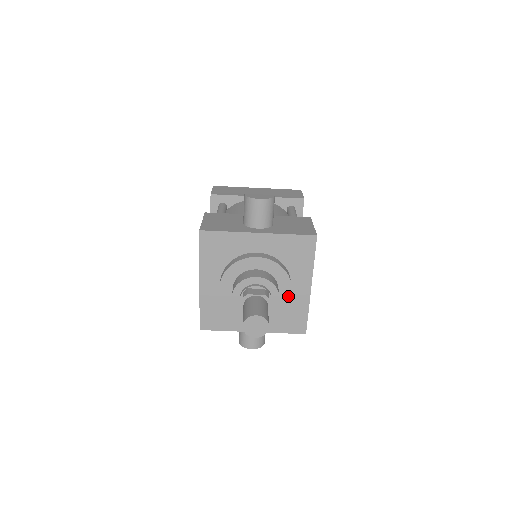
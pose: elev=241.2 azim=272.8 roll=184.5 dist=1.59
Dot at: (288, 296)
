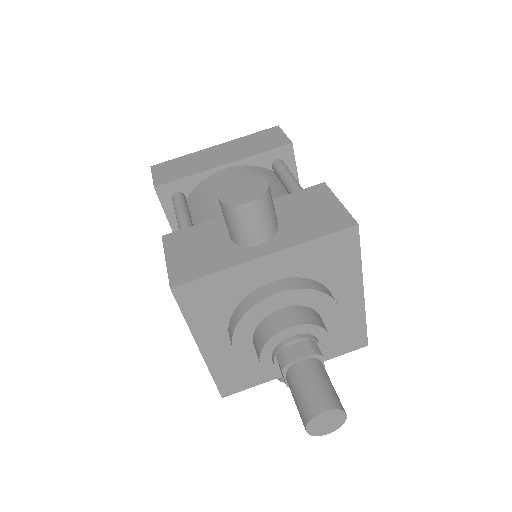
Dot at: (337, 321)
